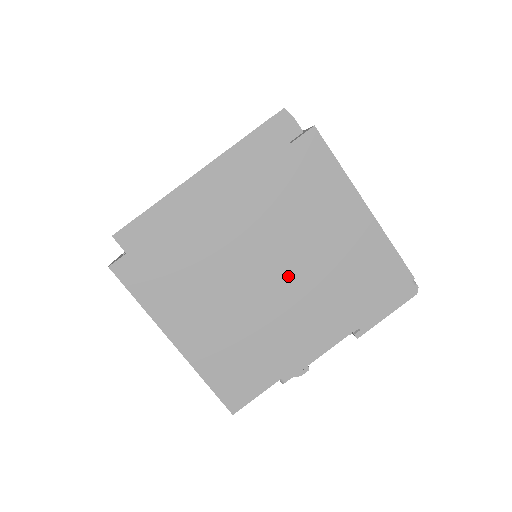
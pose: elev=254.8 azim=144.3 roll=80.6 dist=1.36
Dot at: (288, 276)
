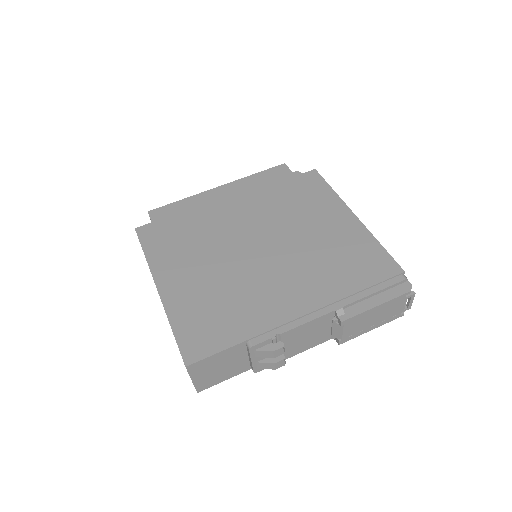
Dot at: (276, 253)
